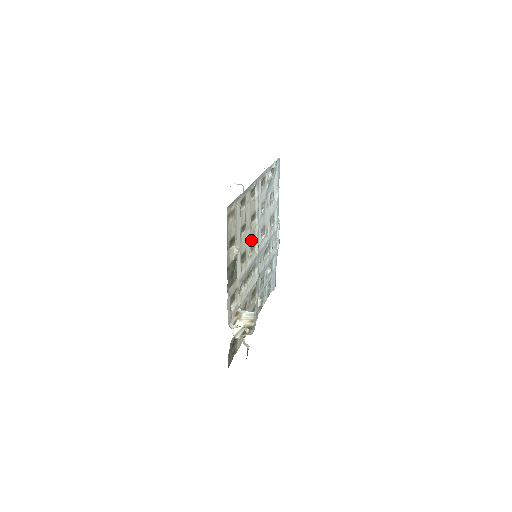
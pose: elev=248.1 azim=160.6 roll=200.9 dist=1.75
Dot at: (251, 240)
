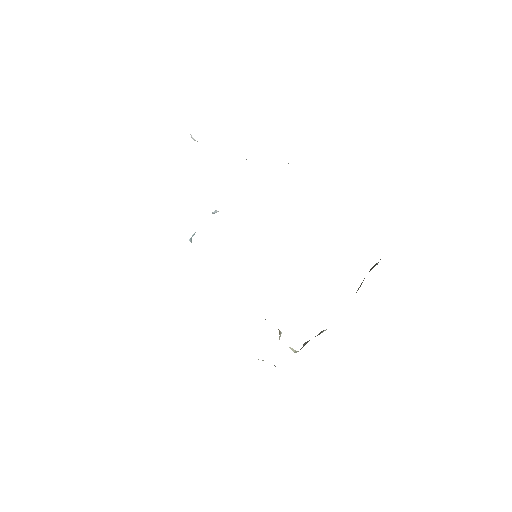
Dot at: occluded
